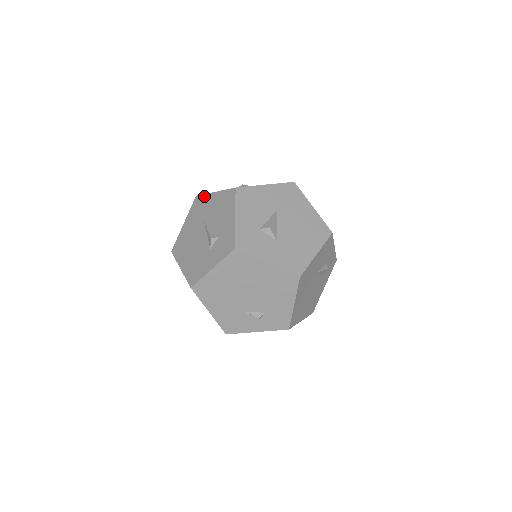
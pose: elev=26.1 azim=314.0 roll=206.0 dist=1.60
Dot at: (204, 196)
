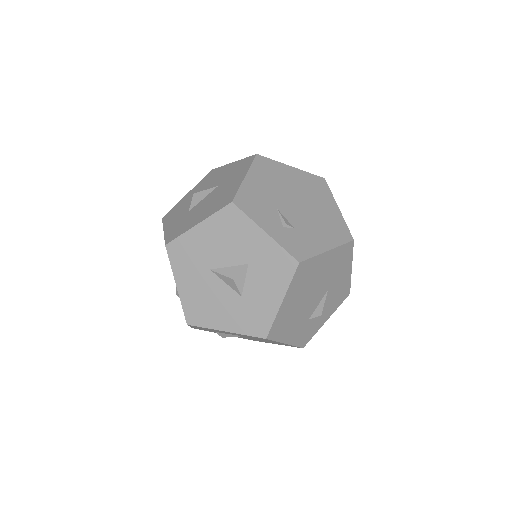
Dot at: occluded
